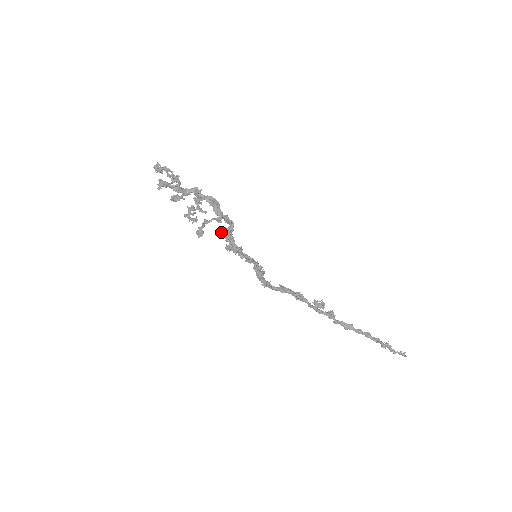
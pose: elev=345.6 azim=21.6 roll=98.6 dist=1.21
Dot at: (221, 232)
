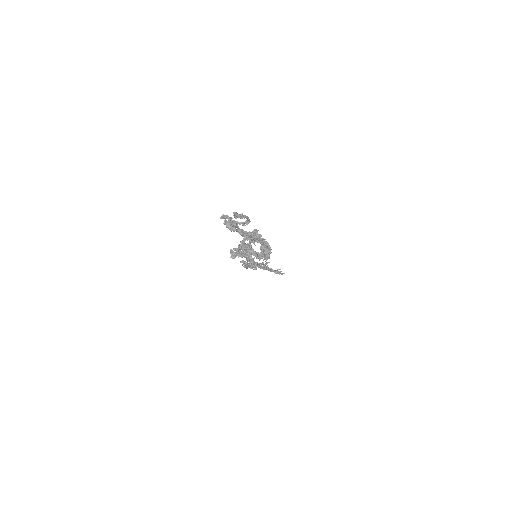
Dot at: occluded
